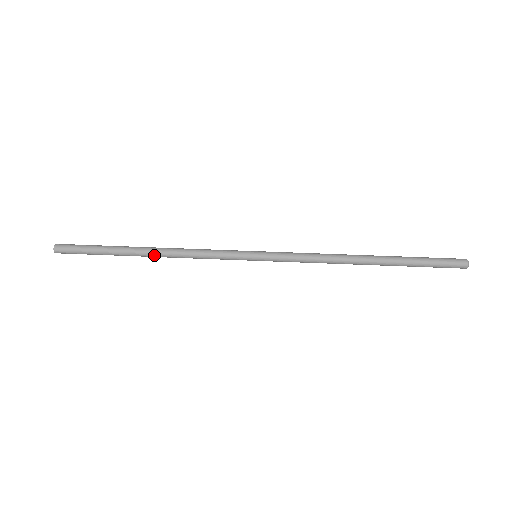
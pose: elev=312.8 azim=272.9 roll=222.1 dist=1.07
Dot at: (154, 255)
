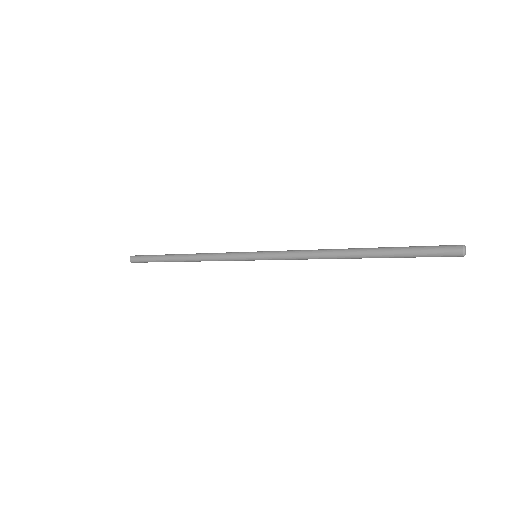
Dot at: (185, 257)
